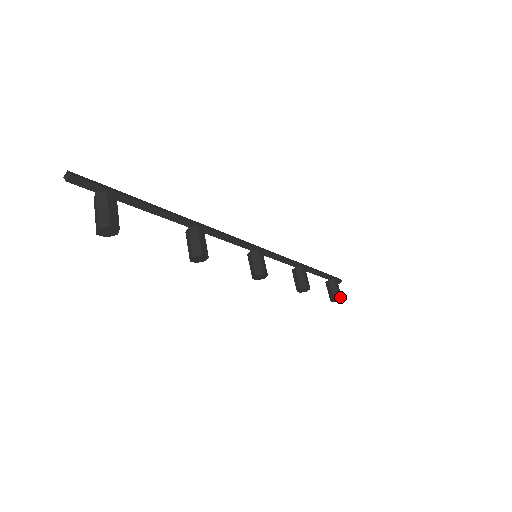
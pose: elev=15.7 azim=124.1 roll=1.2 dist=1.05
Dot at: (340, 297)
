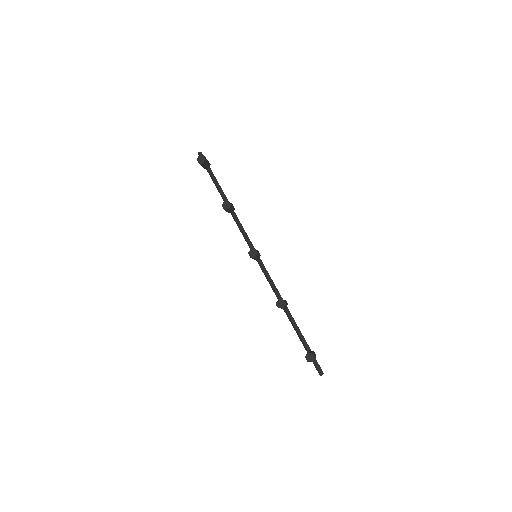
Dot at: (314, 354)
